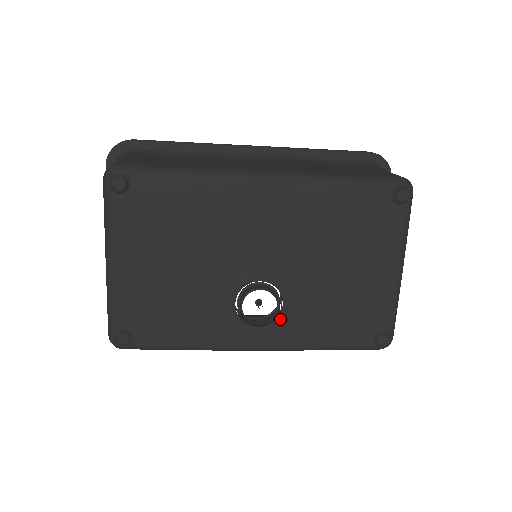
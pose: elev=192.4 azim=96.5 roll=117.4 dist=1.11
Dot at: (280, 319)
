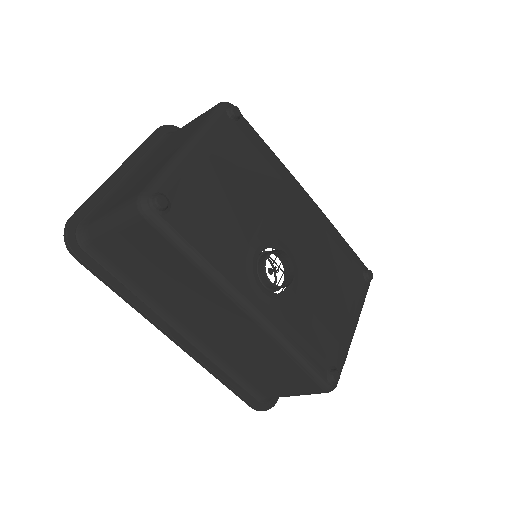
Dot at: (282, 295)
